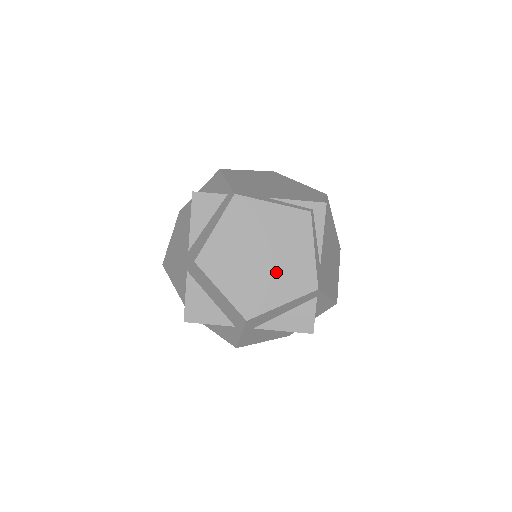
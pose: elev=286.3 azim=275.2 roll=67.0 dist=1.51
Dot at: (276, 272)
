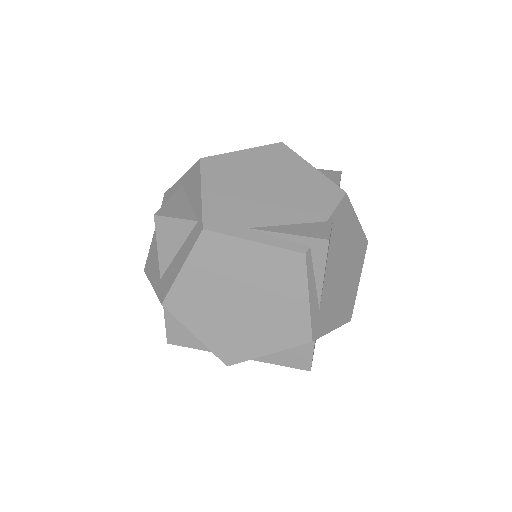
Dot at: (260, 321)
